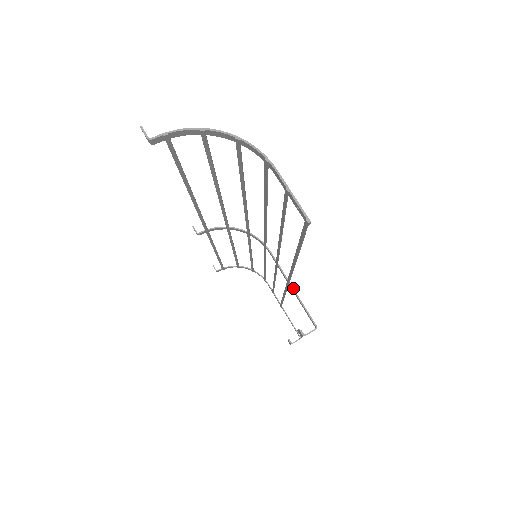
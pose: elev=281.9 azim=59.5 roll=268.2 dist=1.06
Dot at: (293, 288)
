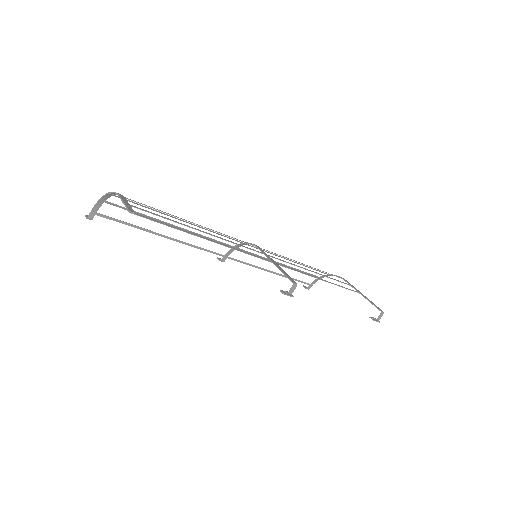
Dot at: (274, 264)
